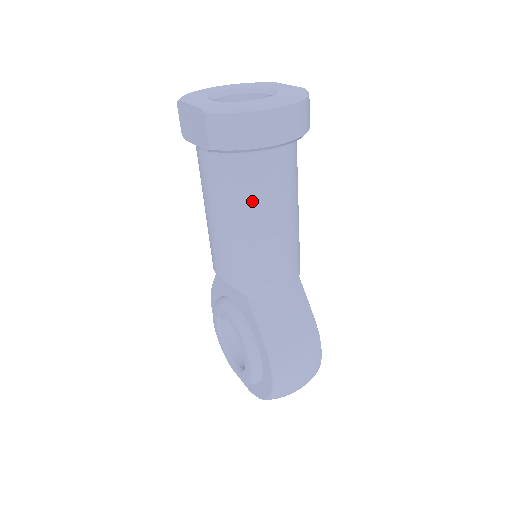
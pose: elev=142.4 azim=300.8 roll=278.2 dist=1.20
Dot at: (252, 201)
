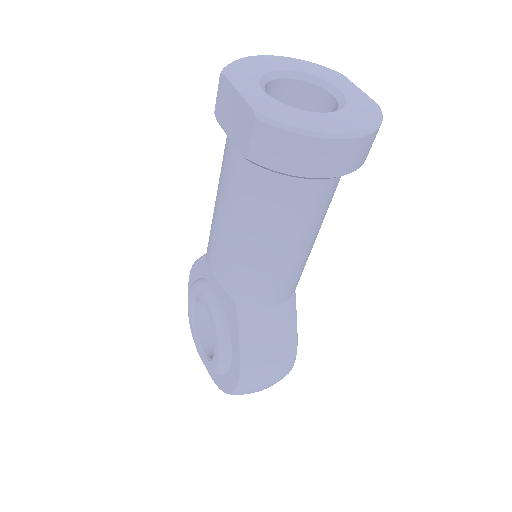
Dot at: (276, 221)
